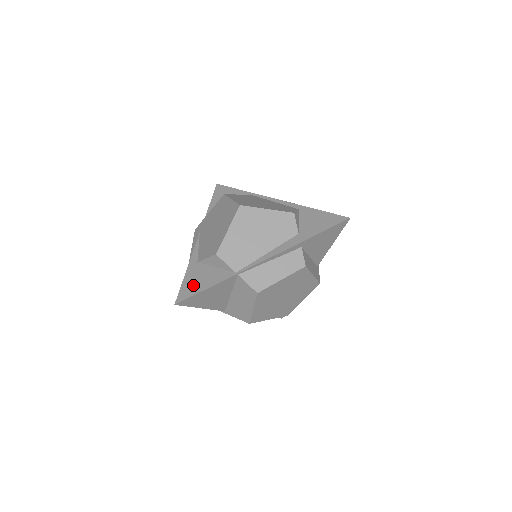
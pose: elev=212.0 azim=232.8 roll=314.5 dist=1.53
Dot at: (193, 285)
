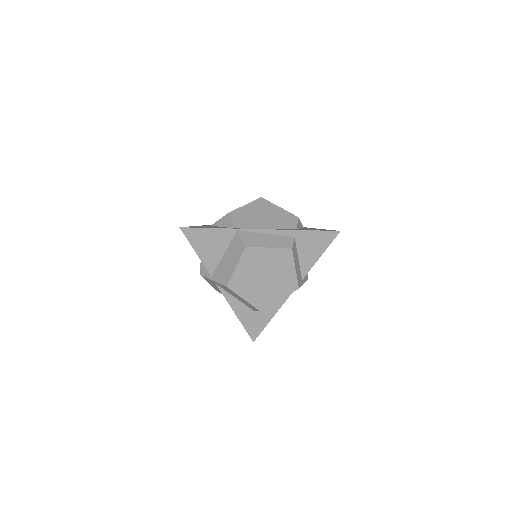
Dot at: occluded
